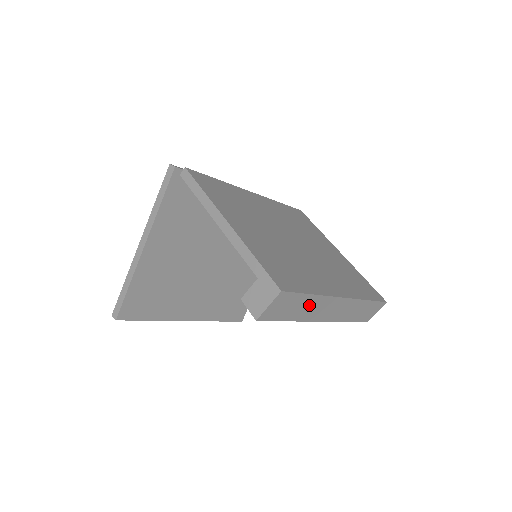
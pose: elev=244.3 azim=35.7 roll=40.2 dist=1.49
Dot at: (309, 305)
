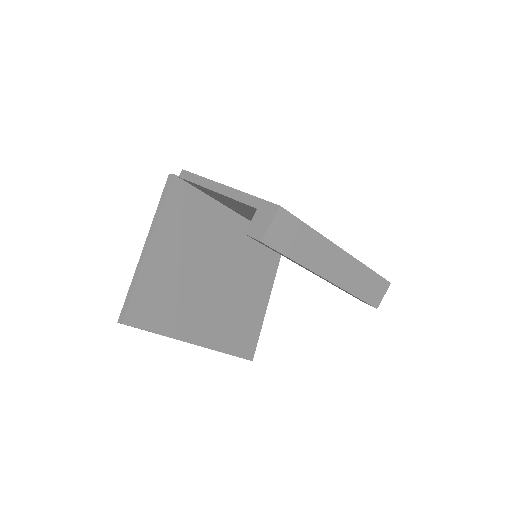
Dot at: (311, 245)
